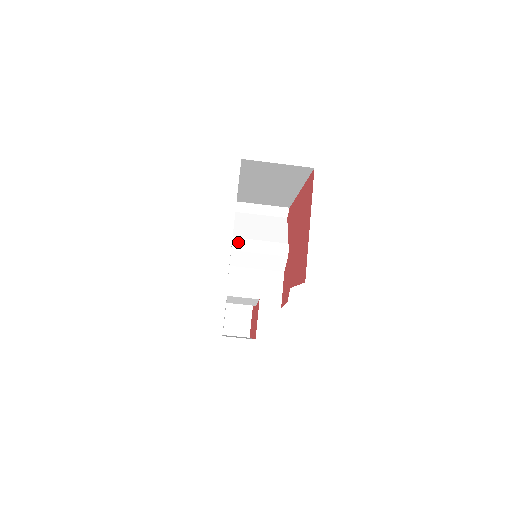
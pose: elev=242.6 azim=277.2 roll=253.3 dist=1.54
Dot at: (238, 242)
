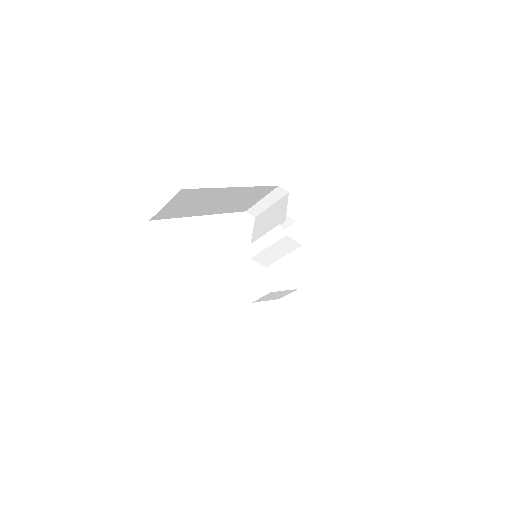
Dot at: (250, 249)
